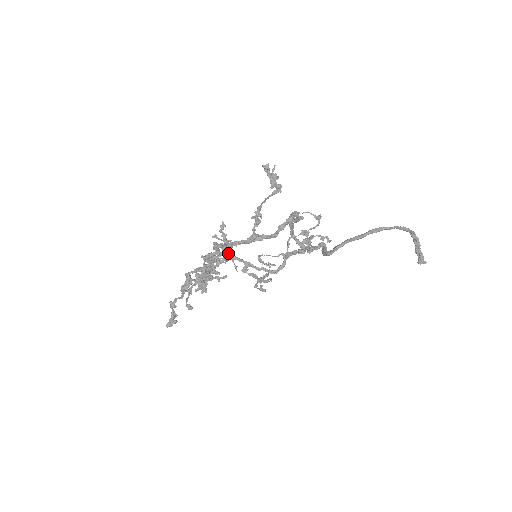
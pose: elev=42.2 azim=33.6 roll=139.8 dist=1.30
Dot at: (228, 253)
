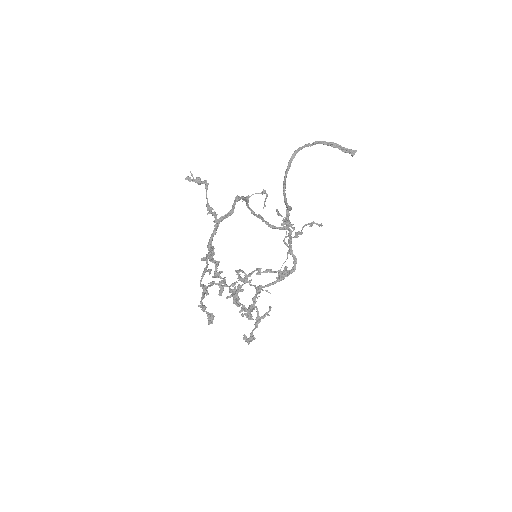
Dot at: (255, 288)
